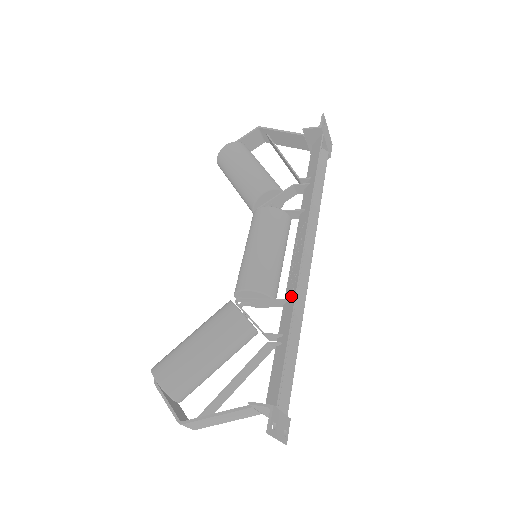
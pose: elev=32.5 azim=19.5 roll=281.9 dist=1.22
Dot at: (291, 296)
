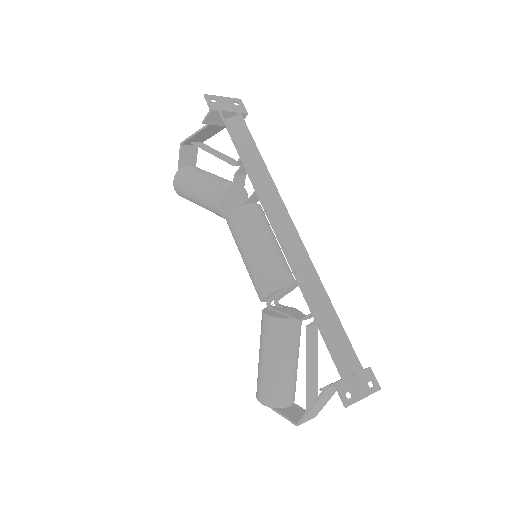
Dot at: occluded
